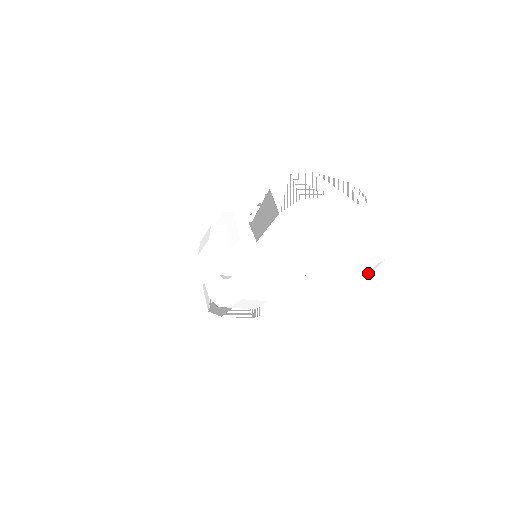
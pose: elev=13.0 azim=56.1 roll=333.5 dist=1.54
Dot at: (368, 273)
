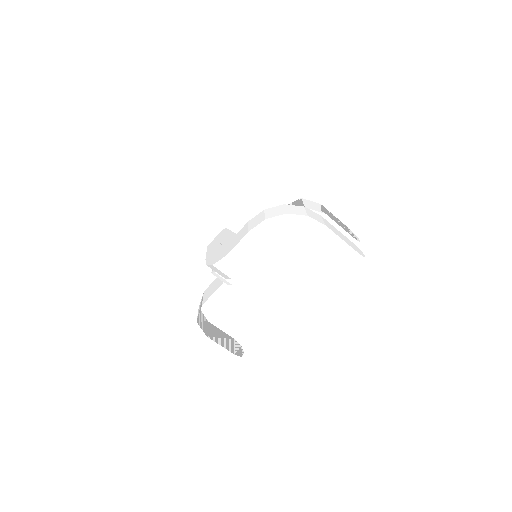
Dot at: (349, 268)
